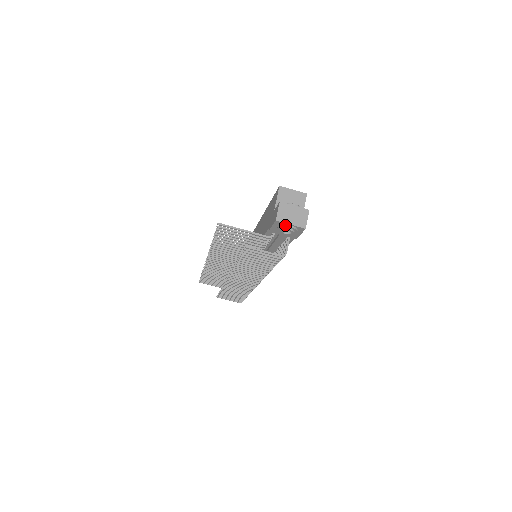
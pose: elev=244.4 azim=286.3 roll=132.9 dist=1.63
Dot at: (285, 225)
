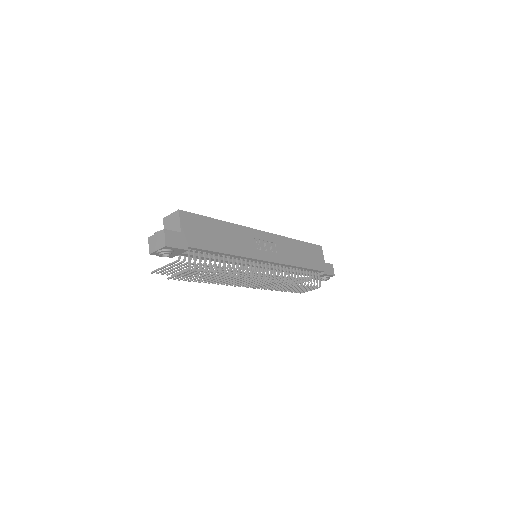
Dot at: (156, 253)
